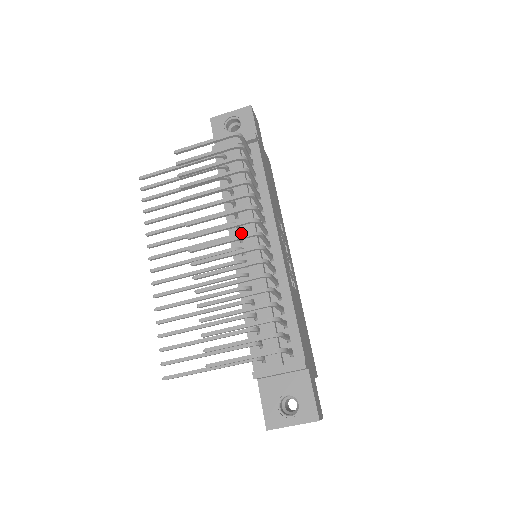
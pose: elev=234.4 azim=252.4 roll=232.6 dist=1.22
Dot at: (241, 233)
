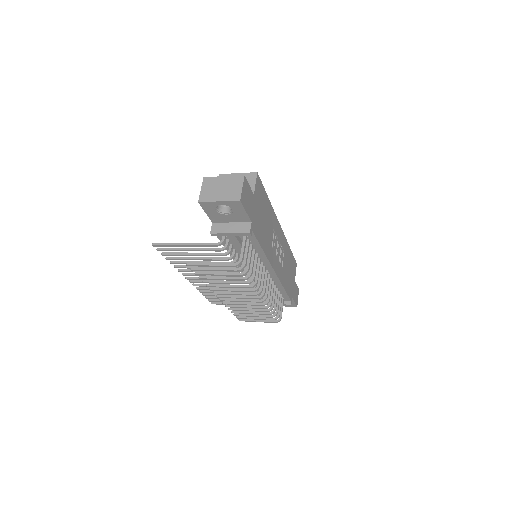
Dot at: (246, 265)
